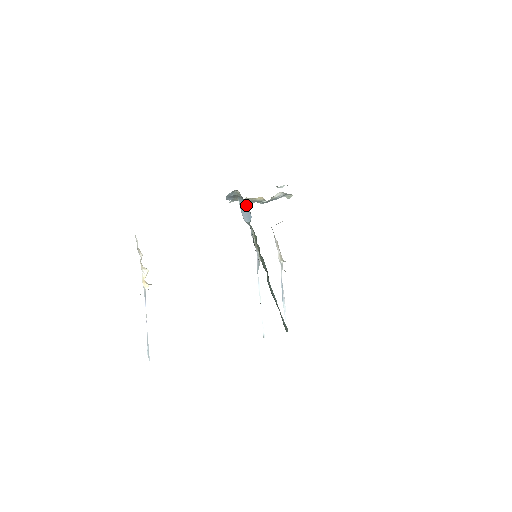
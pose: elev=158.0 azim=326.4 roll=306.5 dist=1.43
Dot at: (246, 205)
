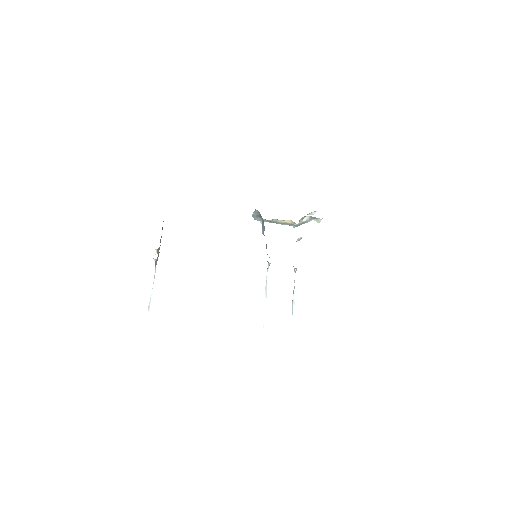
Dot at: (263, 221)
